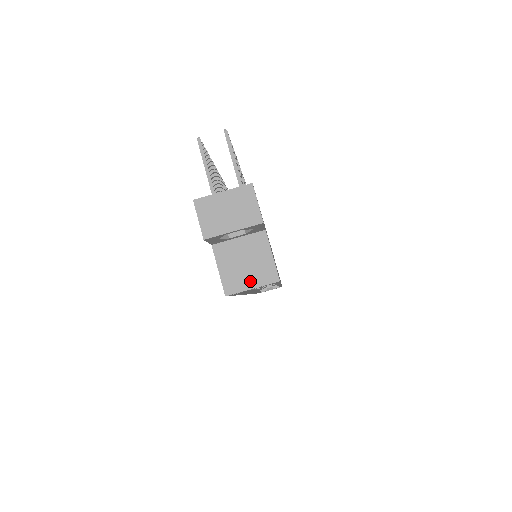
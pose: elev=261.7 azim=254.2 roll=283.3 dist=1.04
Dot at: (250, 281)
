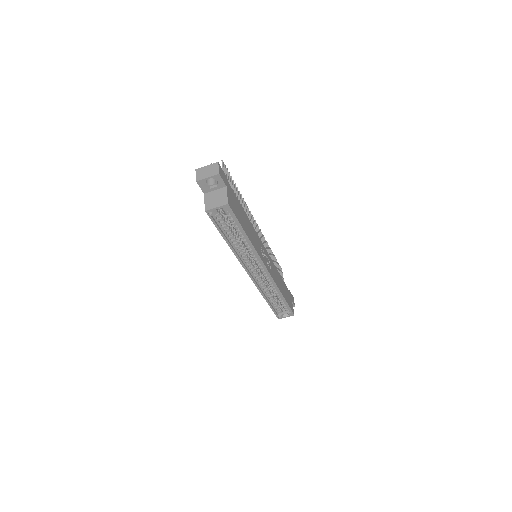
Dot at: (216, 205)
